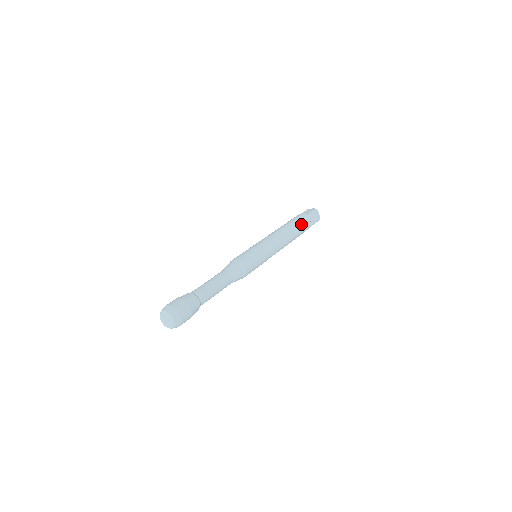
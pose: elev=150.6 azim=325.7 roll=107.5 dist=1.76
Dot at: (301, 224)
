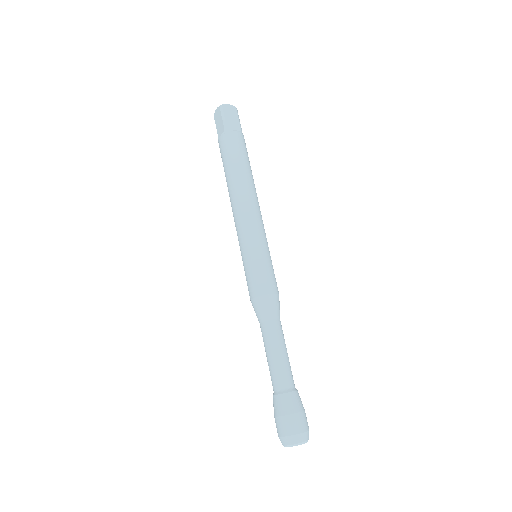
Dot at: (235, 153)
